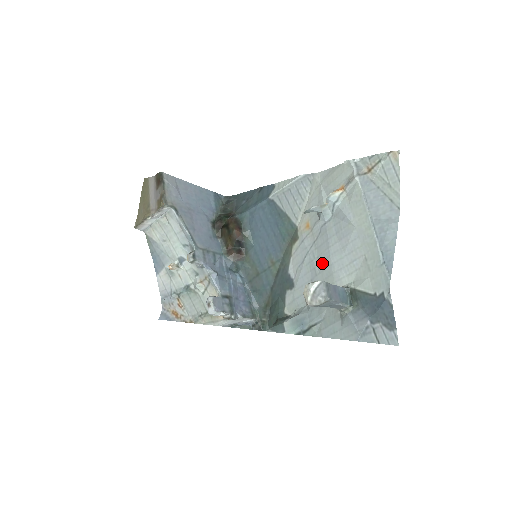
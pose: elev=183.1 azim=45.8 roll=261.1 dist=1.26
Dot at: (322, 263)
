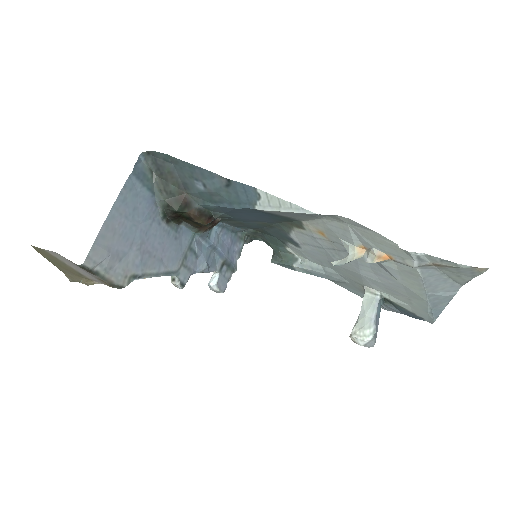
Dot at: (347, 268)
